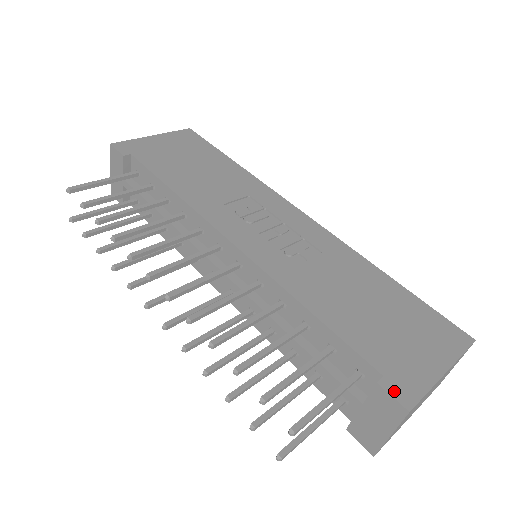
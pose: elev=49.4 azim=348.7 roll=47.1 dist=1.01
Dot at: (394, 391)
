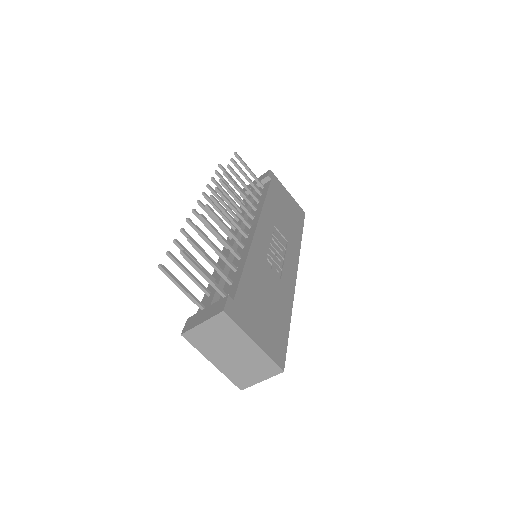
Dot at: (229, 304)
